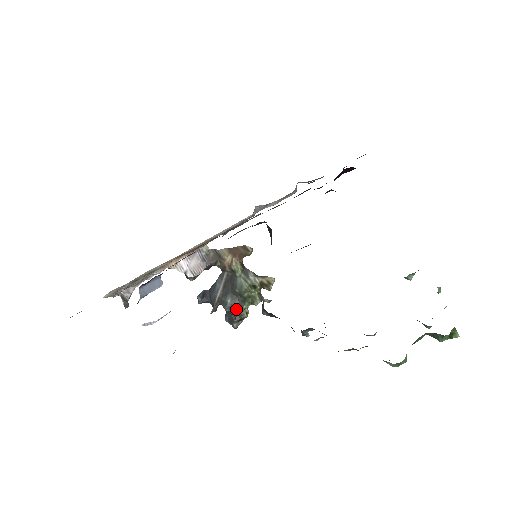
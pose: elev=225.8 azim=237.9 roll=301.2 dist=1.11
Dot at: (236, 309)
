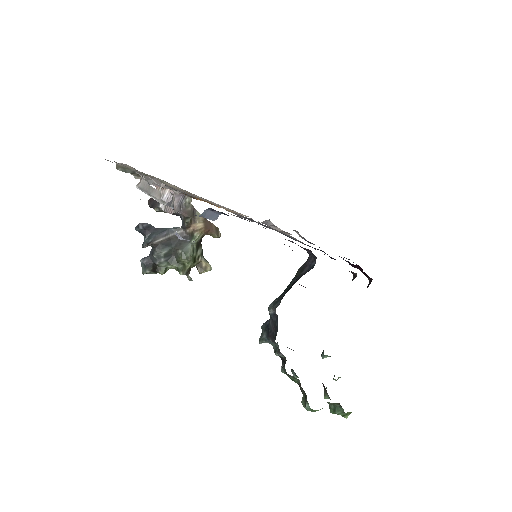
Dot at: (162, 262)
